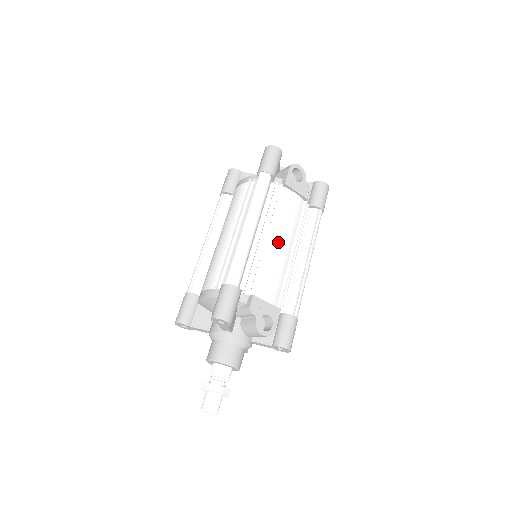
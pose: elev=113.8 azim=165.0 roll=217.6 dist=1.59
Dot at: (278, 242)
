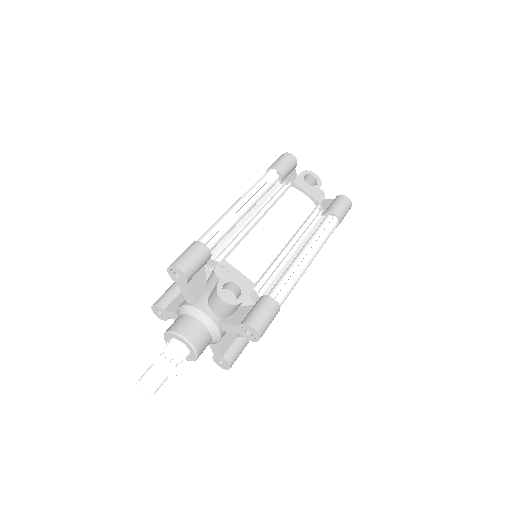
Dot at: (272, 227)
